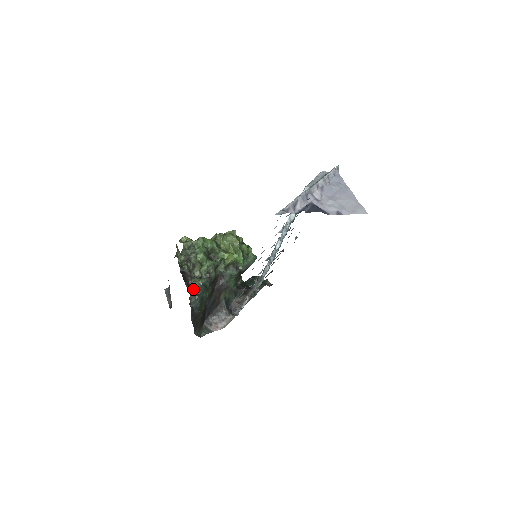
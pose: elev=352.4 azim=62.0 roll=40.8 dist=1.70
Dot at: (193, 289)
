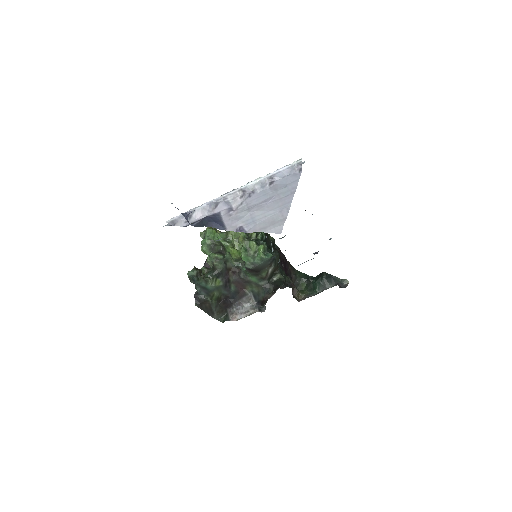
Dot at: (189, 278)
